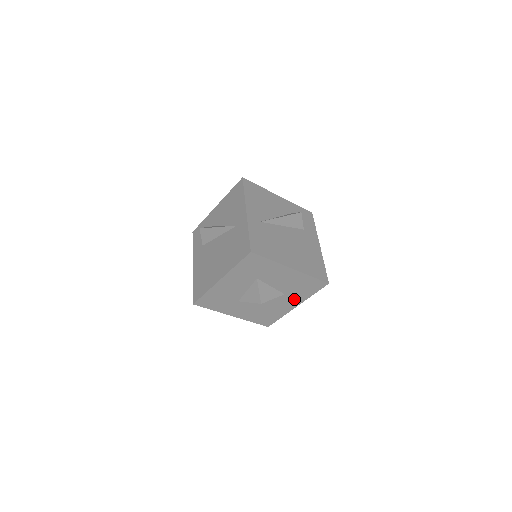
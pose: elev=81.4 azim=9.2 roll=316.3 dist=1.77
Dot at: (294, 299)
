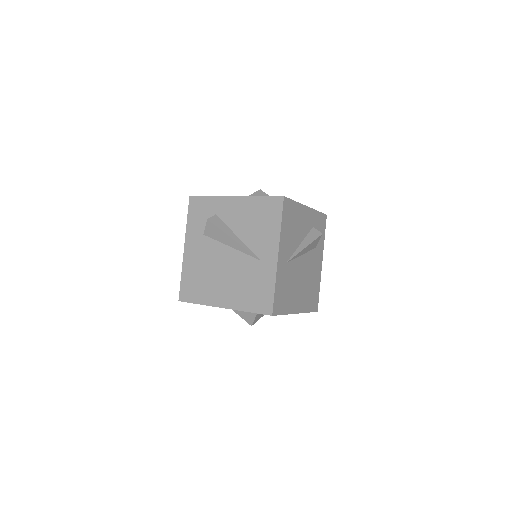
Dot at: occluded
